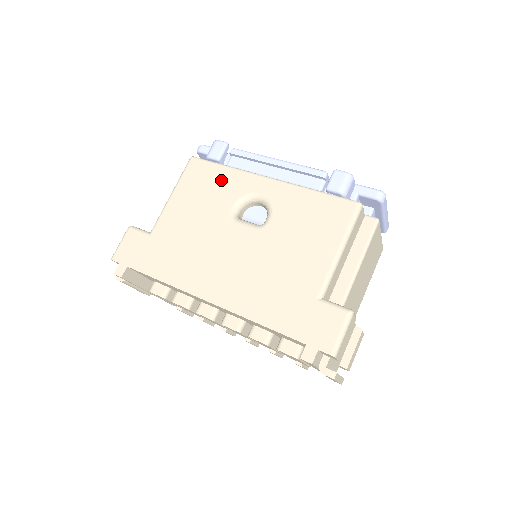
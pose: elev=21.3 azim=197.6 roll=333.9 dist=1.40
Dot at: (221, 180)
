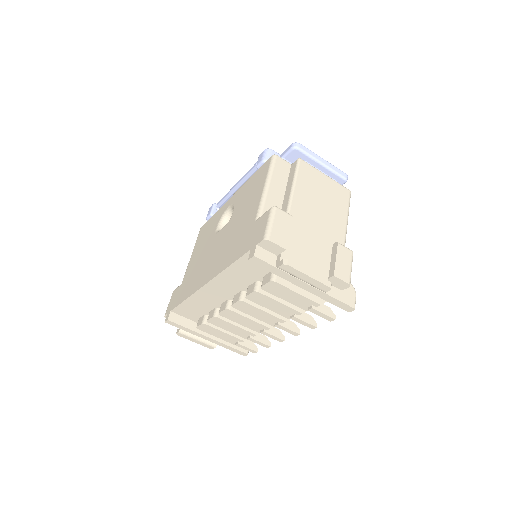
Dot at: (212, 222)
